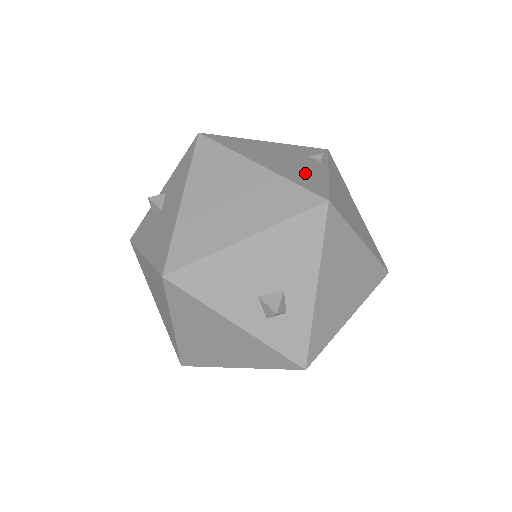
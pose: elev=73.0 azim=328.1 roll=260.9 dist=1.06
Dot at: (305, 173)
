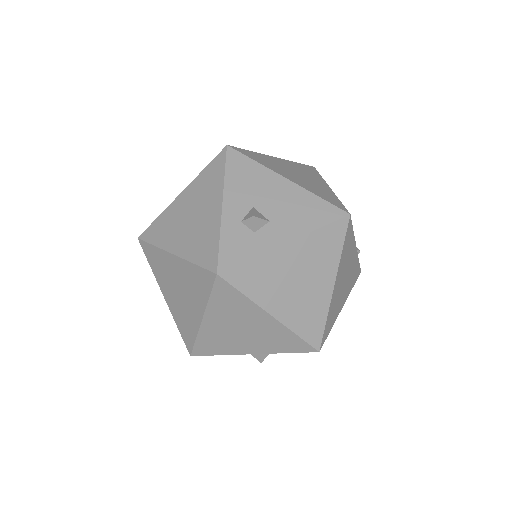
Dot at: occluded
